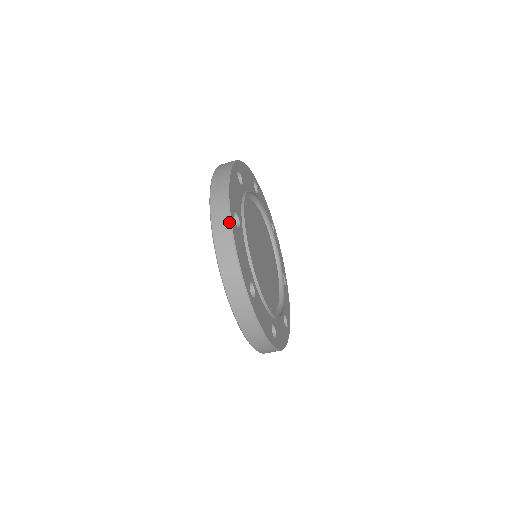
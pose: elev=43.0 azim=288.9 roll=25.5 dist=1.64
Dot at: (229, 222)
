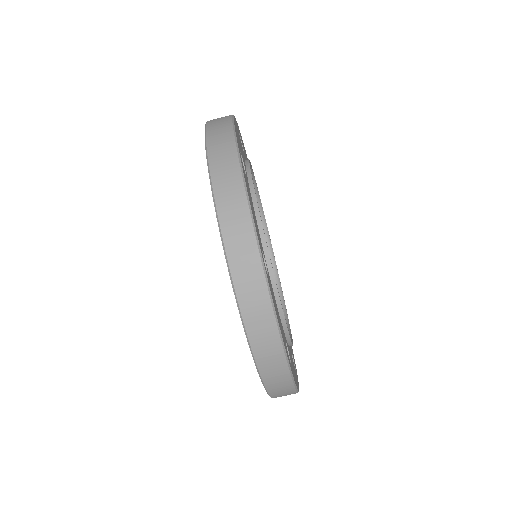
Dot at: (265, 286)
